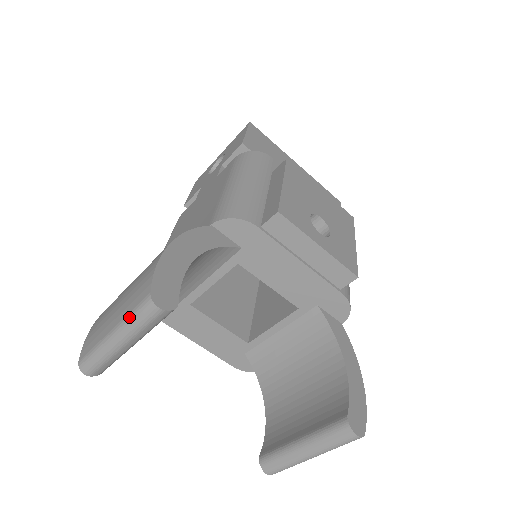
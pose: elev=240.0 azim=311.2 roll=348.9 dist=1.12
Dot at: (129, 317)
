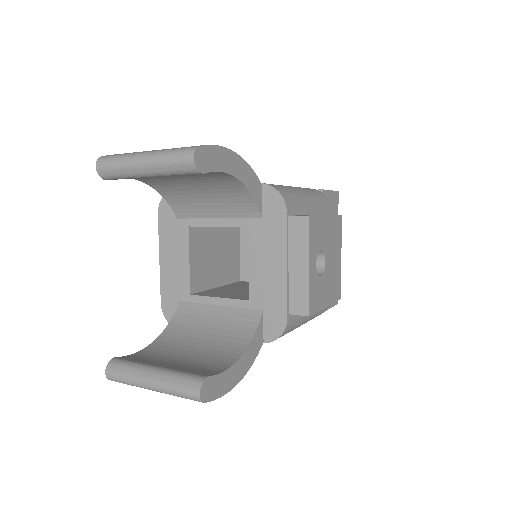
Dot at: (169, 150)
